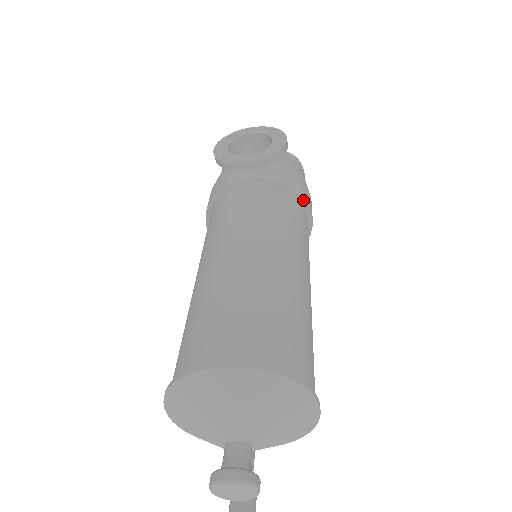
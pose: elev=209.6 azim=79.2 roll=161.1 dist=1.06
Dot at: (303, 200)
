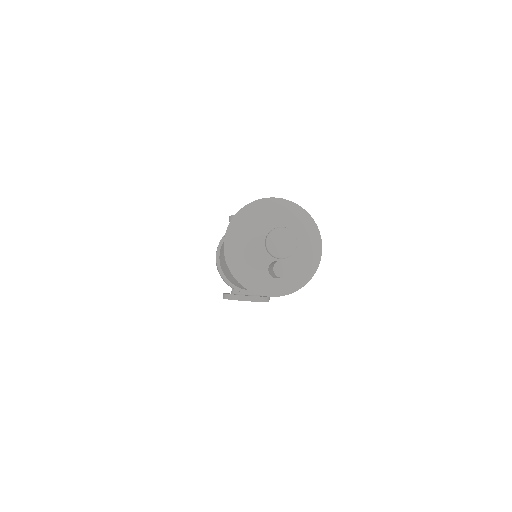
Dot at: occluded
